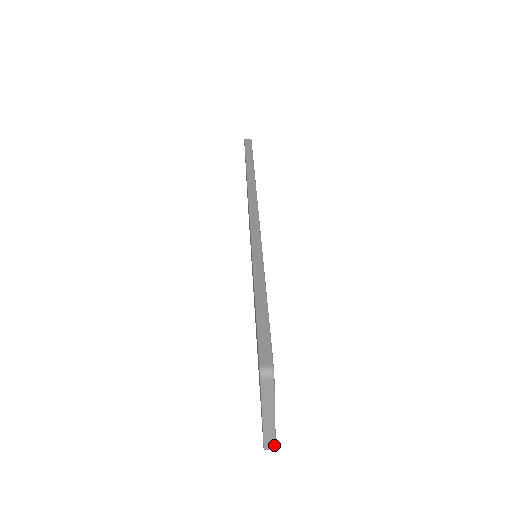
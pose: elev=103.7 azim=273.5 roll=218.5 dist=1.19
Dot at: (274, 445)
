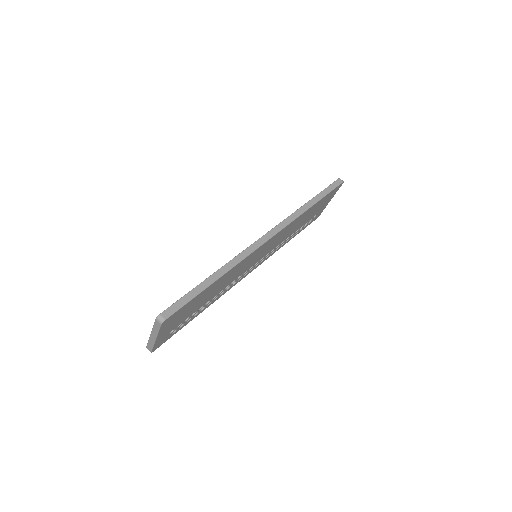
Dot at: (151, 350)
